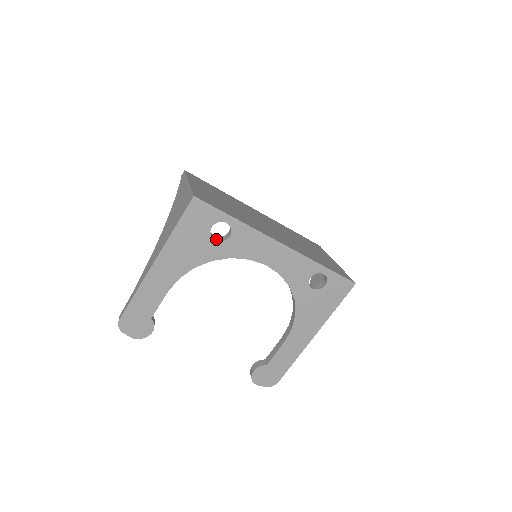
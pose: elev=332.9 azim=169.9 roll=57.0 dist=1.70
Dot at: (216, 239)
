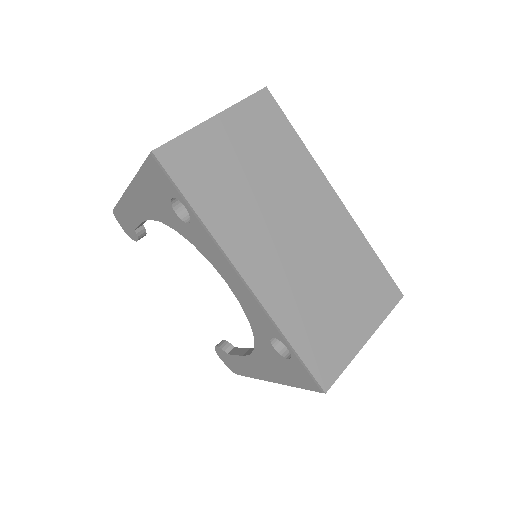
Dot at: (180, 213)
